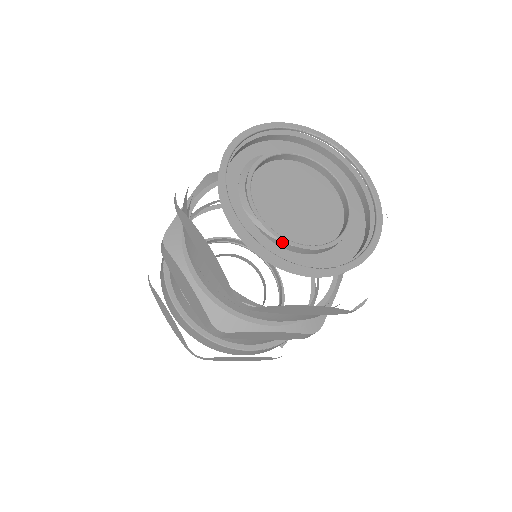
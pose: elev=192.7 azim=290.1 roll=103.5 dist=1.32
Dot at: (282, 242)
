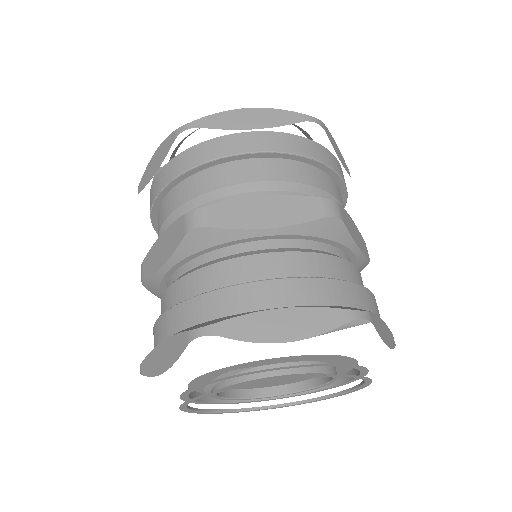
Dot at: (244, 399)
